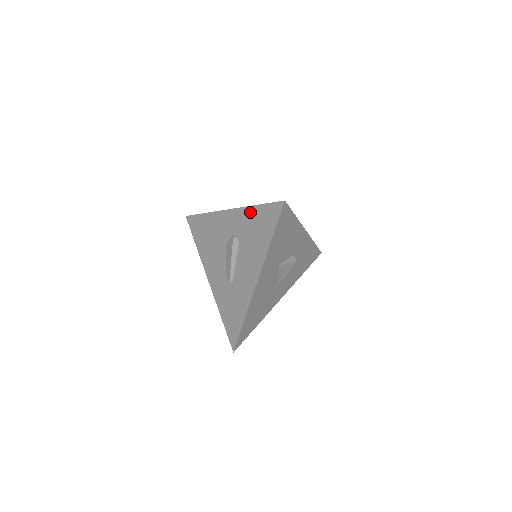
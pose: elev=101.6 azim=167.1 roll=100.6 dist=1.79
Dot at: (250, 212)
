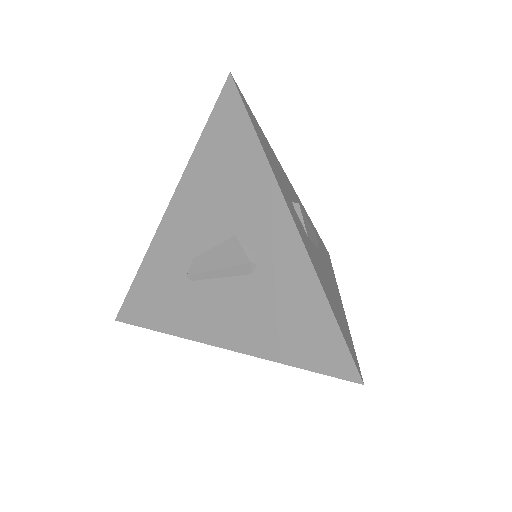
Dot at: (310, 288)
